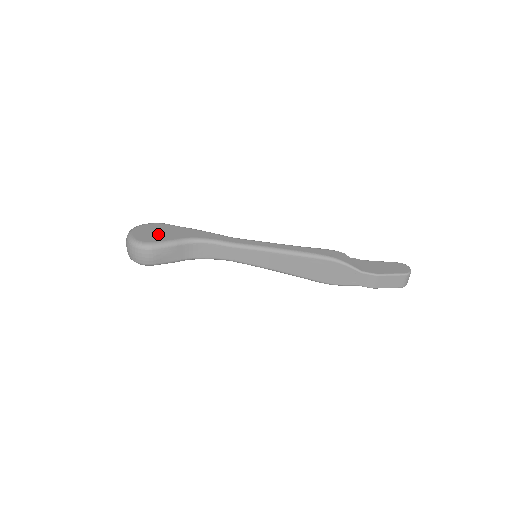
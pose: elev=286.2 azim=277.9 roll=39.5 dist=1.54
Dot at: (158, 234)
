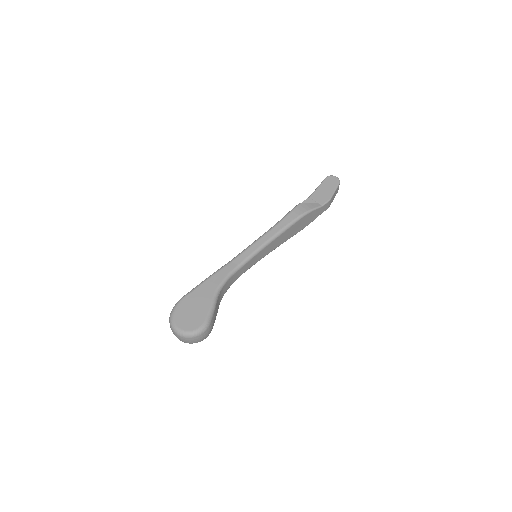
Dot at: (196, 311)
